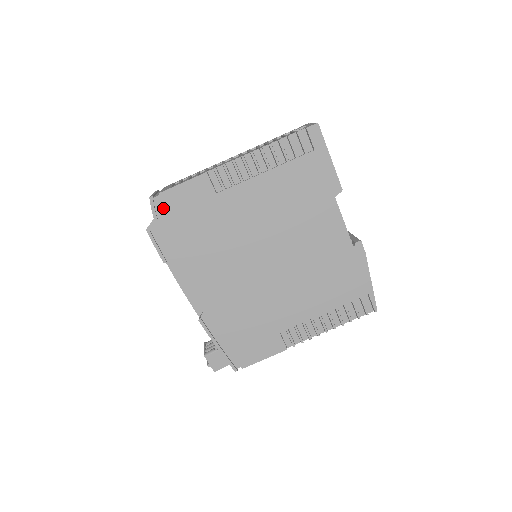
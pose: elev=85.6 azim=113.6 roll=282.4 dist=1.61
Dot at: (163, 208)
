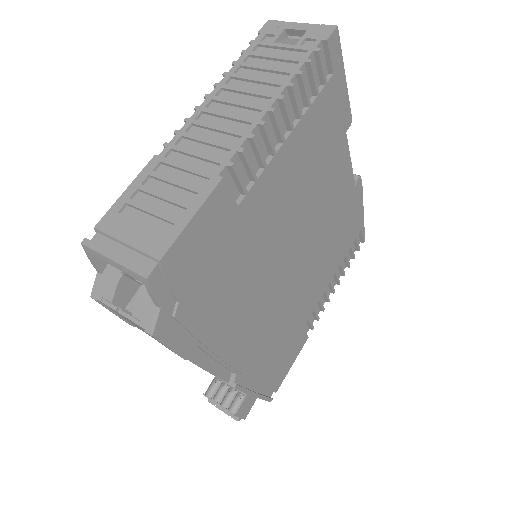
Dot at: (171, 281)
